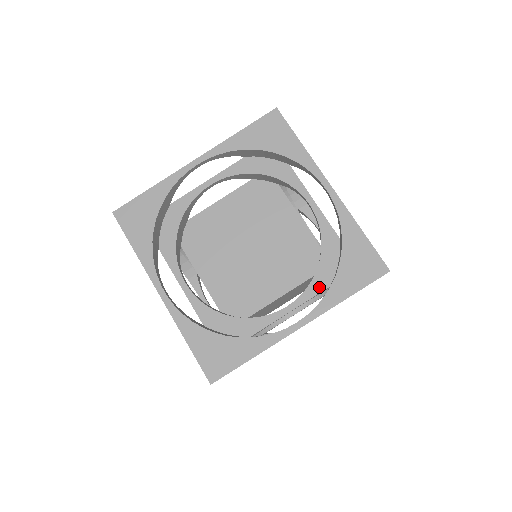
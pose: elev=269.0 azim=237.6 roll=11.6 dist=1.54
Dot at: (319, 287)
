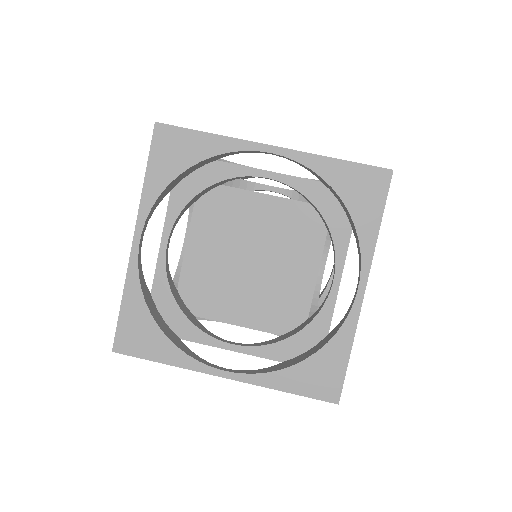
Dot at: (273, 354)
